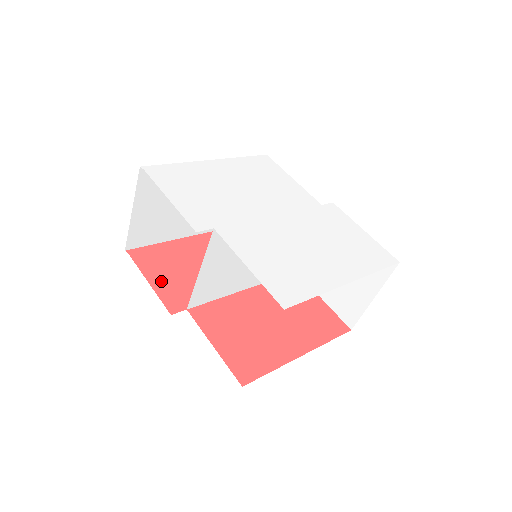
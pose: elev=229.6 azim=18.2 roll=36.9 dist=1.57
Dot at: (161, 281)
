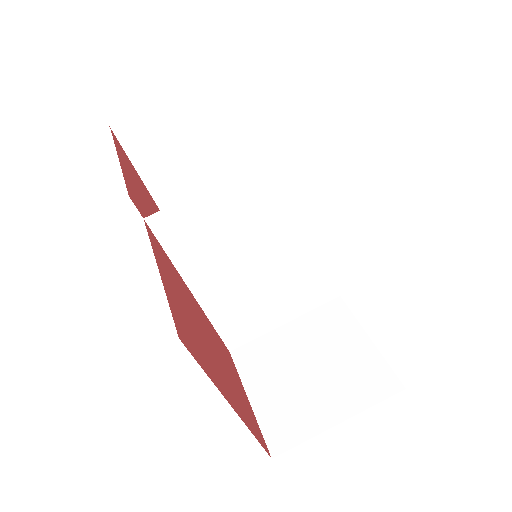
Dot at: (129, 177)
